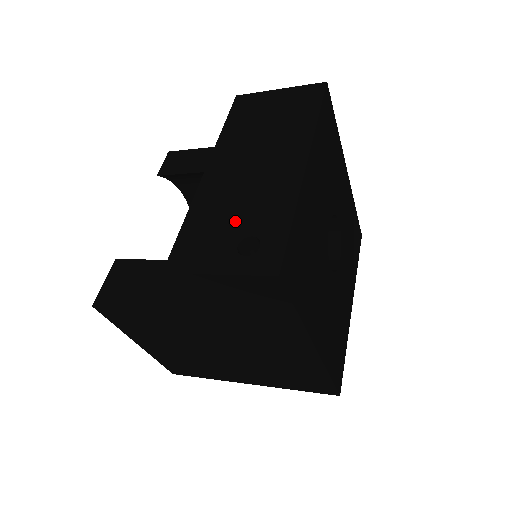
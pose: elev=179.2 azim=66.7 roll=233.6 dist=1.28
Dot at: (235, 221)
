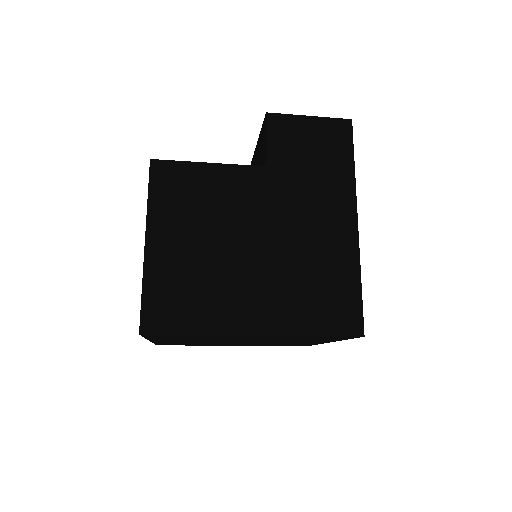
Dot at: occluded
